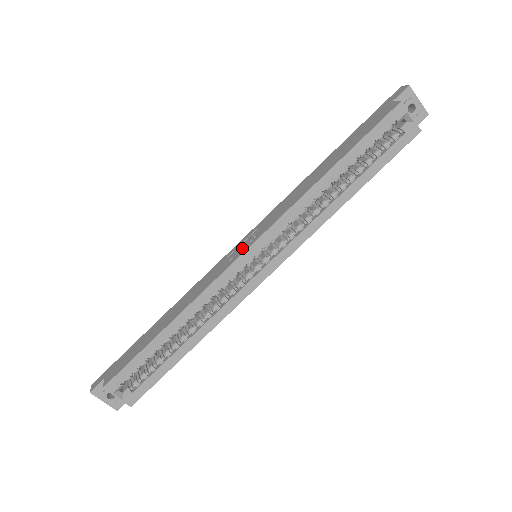
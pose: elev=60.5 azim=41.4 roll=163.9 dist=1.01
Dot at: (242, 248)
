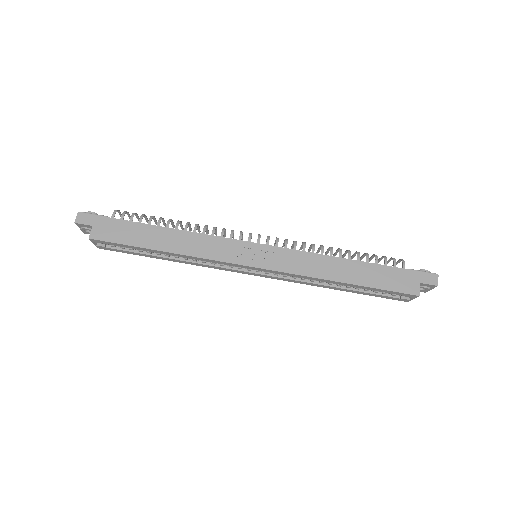
Dot at: (253, 258)
